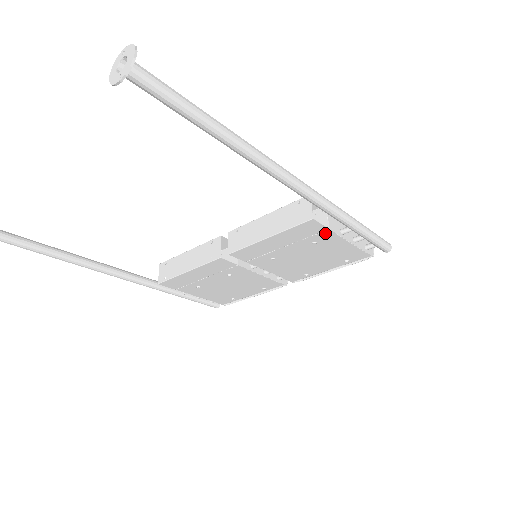
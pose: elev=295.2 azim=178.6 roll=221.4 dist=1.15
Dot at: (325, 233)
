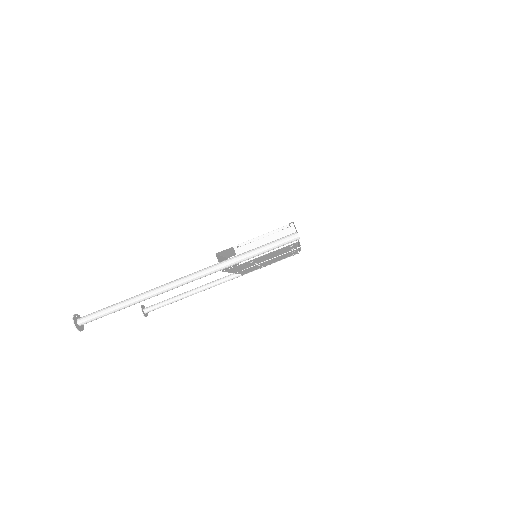
Dot at: (244, 263)
